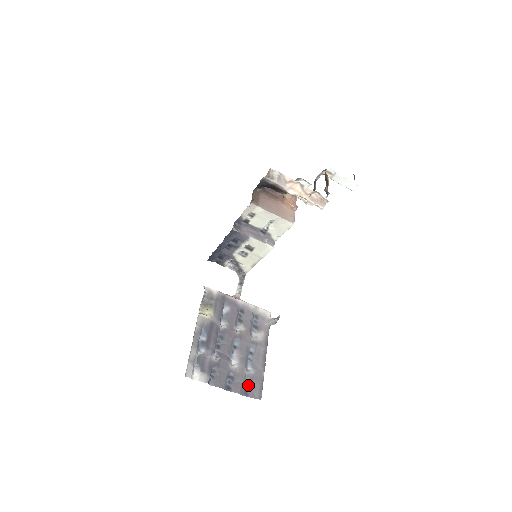
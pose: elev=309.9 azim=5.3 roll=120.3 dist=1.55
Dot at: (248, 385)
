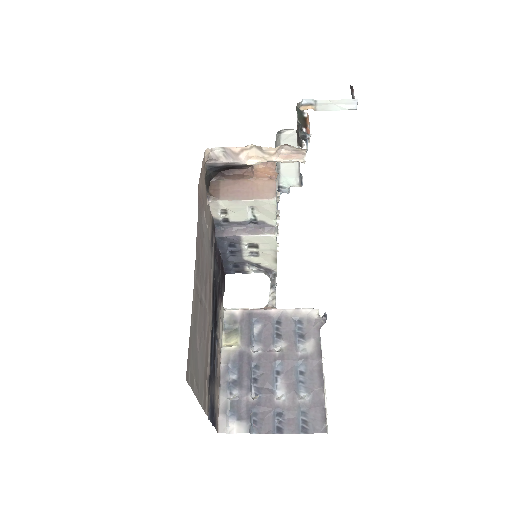
Dot at: (305, 417)
